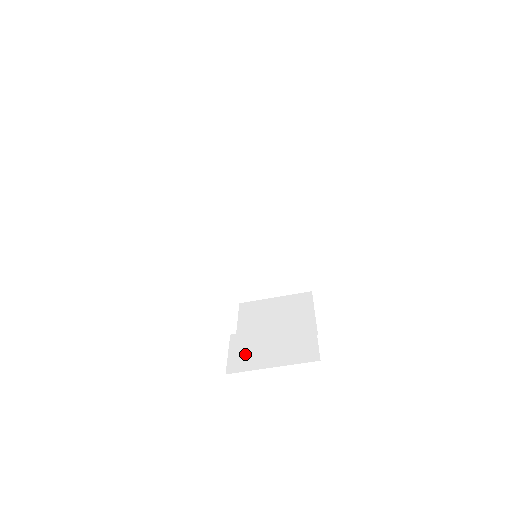
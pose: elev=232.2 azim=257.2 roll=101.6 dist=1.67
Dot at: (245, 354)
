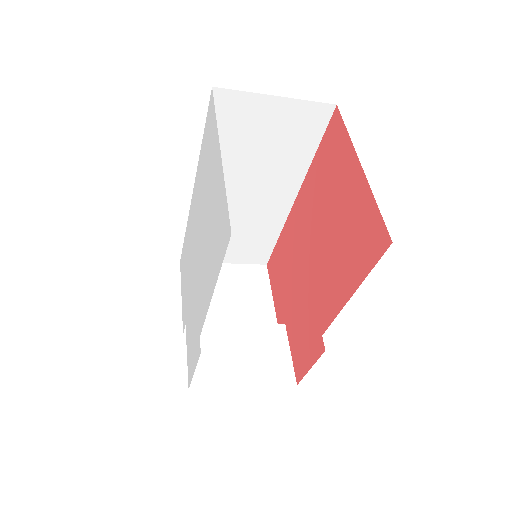
Dot at: (209, 361)
